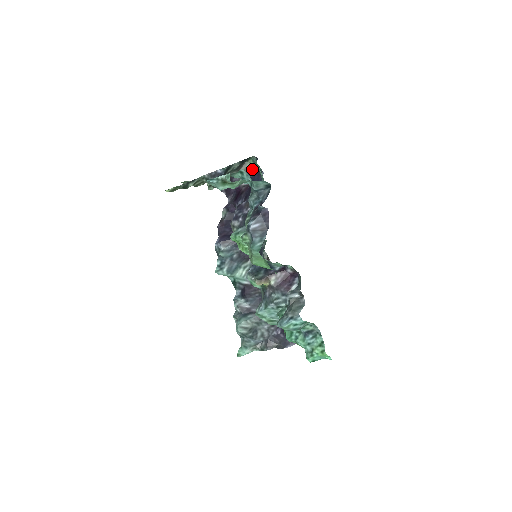
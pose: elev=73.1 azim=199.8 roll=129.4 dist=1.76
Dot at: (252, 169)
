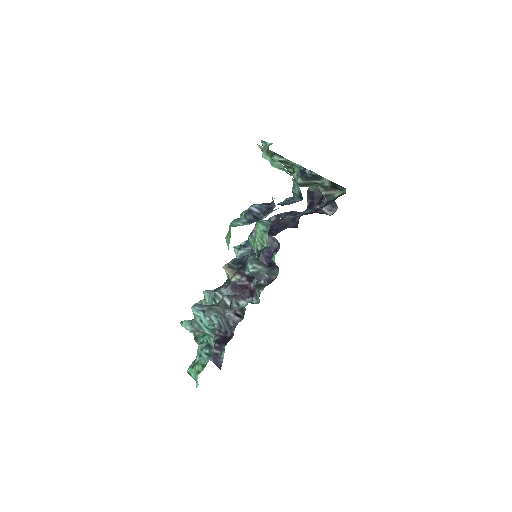
Dot at: (335, 198)
